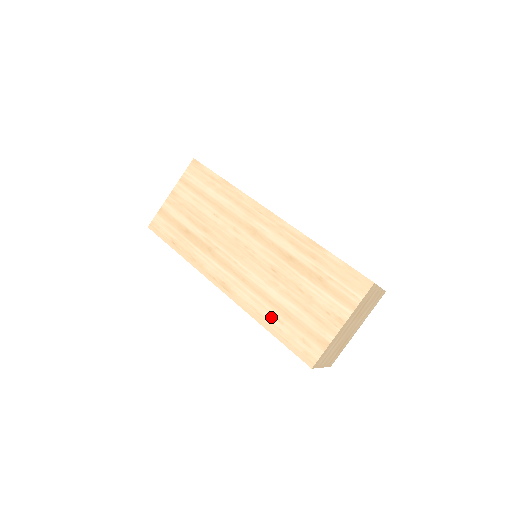
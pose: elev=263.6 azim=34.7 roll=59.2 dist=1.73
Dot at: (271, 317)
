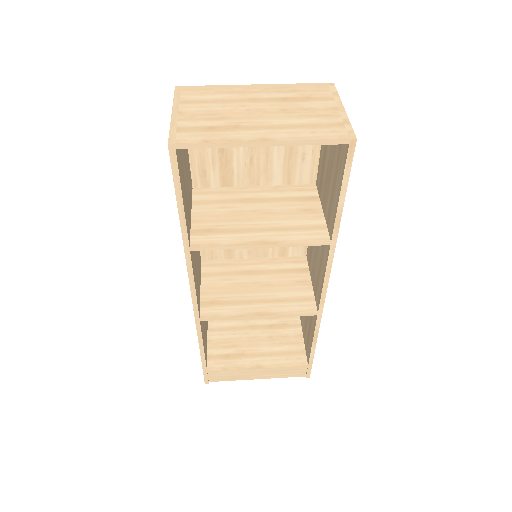
Dot at: (204, 170)
